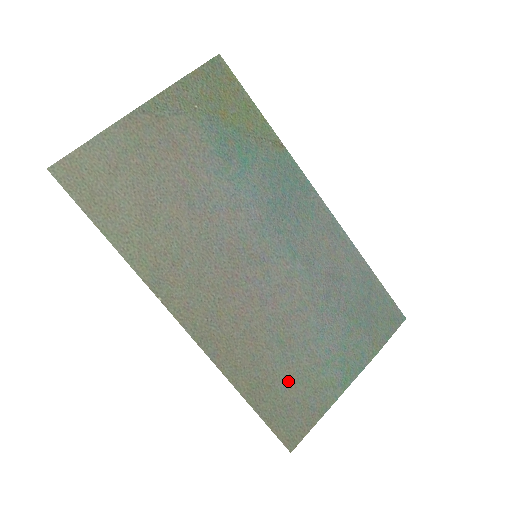
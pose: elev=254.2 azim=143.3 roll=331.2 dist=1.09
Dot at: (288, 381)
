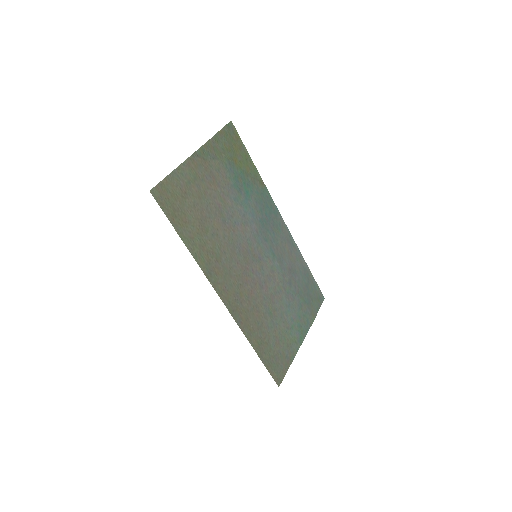
Dot at: (275, 339)
